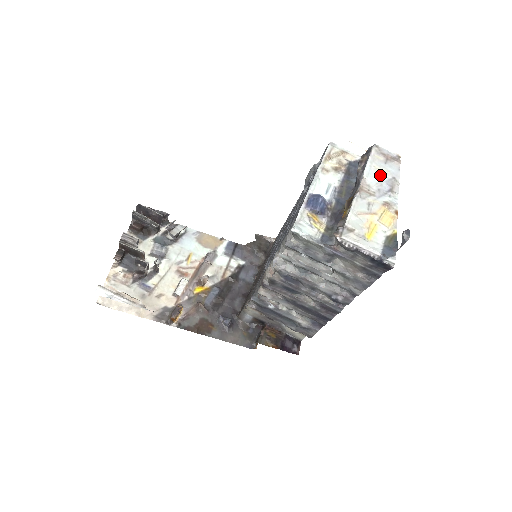
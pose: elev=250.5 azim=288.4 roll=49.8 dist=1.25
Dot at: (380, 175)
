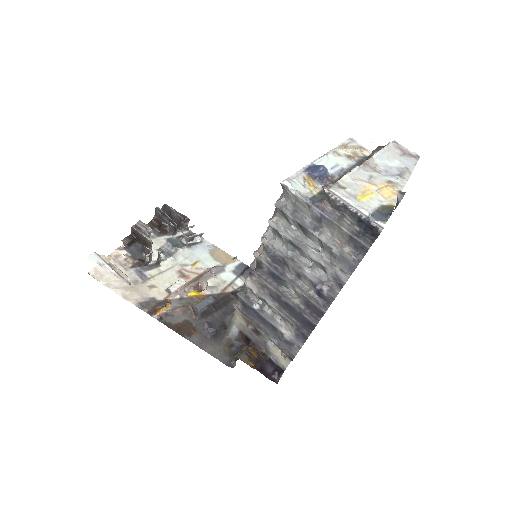
Dot at: (392, 161)
